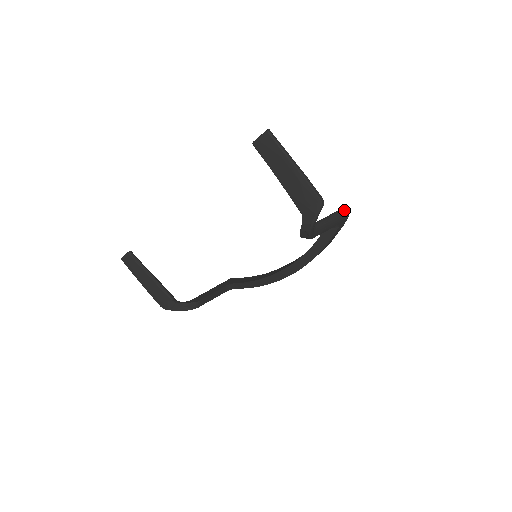
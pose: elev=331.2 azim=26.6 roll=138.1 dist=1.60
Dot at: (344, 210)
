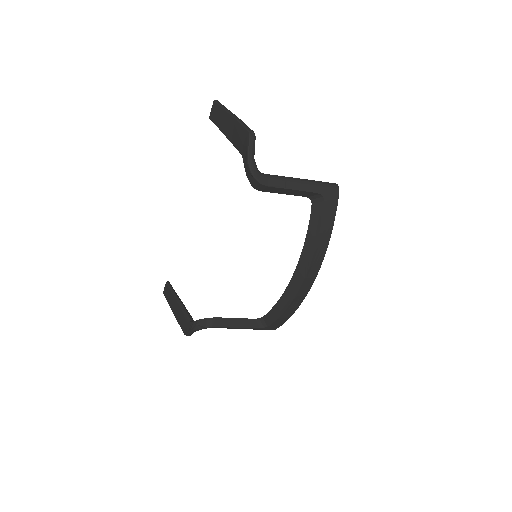
Dot at: (328, 182)
